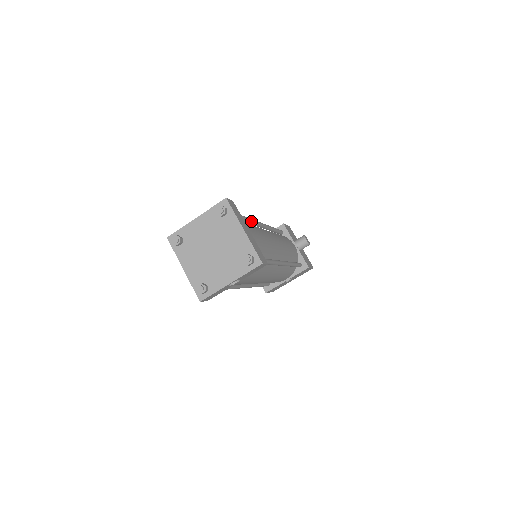
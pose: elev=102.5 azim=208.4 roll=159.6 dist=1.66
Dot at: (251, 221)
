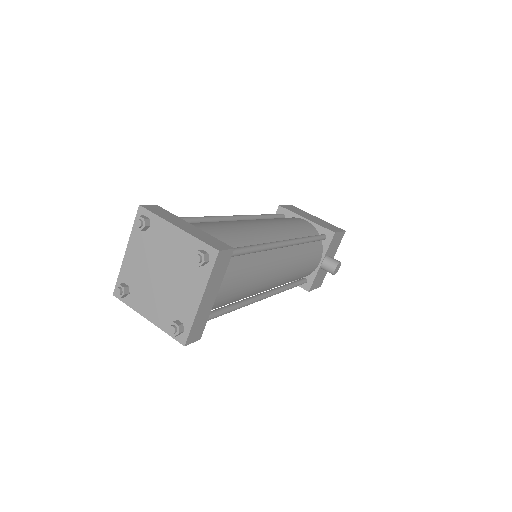
Dot at: (262, 250)
